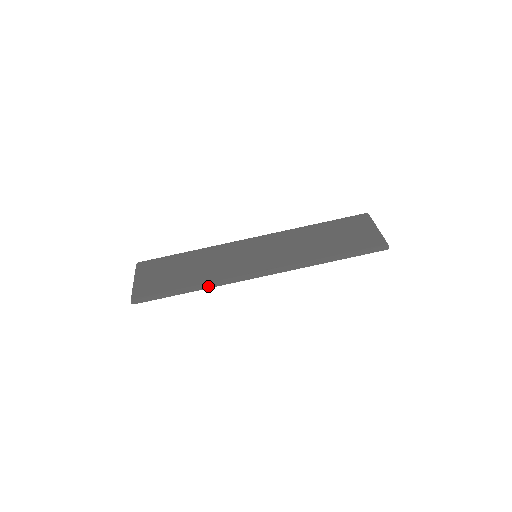
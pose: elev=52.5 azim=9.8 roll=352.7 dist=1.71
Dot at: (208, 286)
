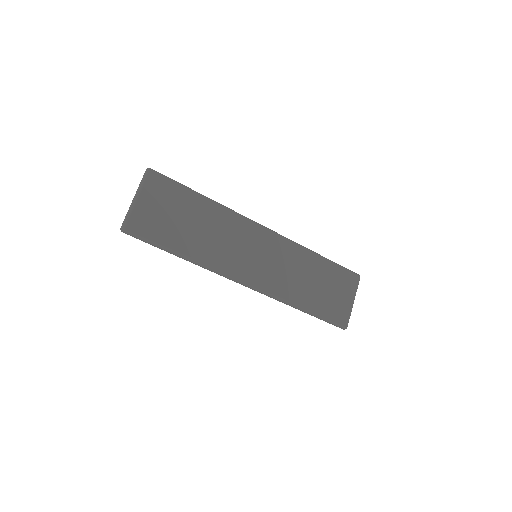
Dot at: (199, 265)
